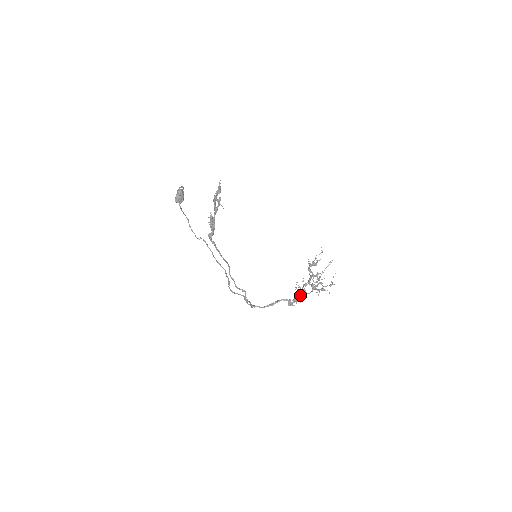
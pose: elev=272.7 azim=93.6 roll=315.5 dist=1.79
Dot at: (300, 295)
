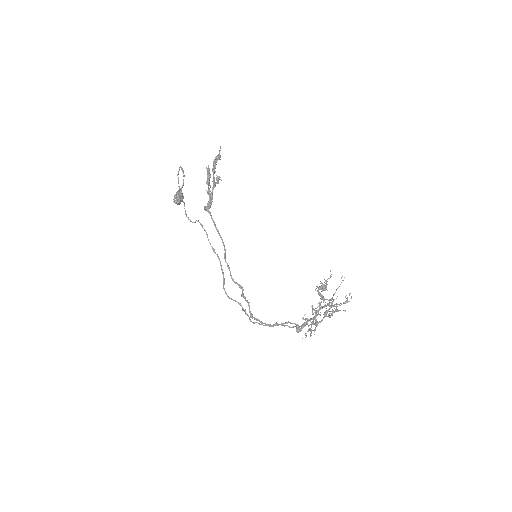
Dot at: occluded
